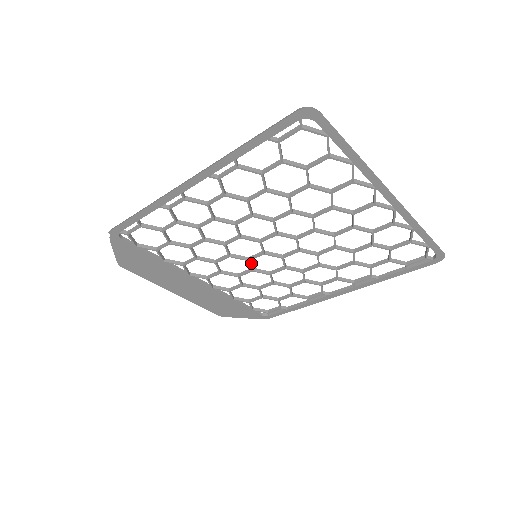
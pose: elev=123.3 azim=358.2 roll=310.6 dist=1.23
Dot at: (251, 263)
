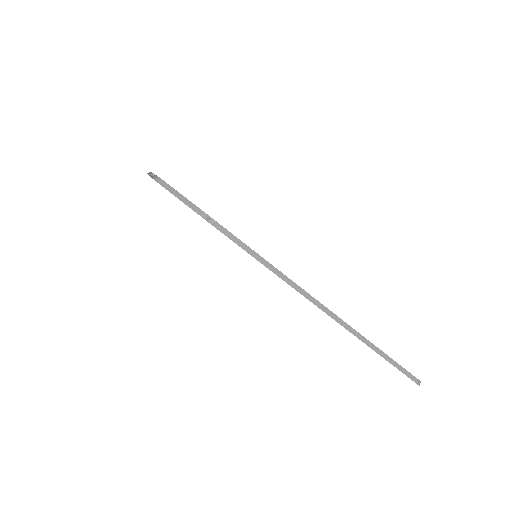
Dot at: occluded
